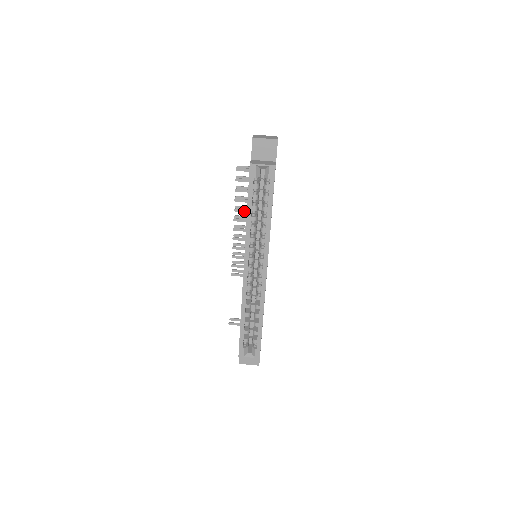
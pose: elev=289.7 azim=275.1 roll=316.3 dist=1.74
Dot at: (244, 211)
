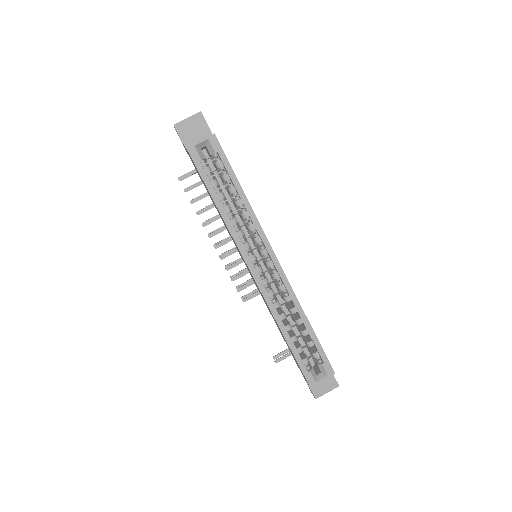
Dot at: (214, 220)
